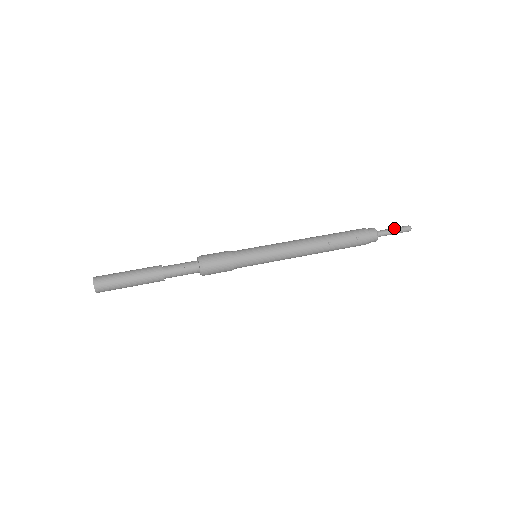
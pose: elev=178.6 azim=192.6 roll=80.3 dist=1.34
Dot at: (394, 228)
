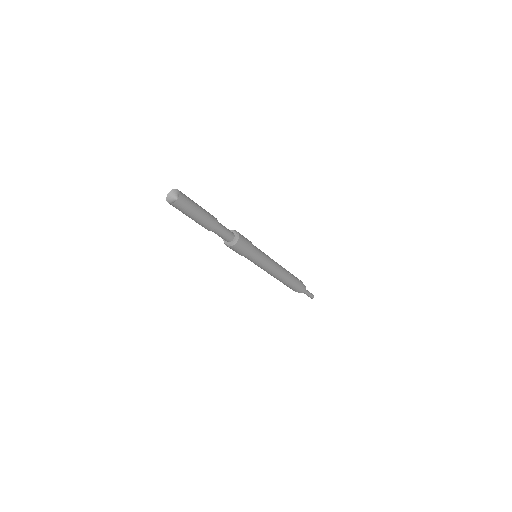
Dot at: (308, 291)
